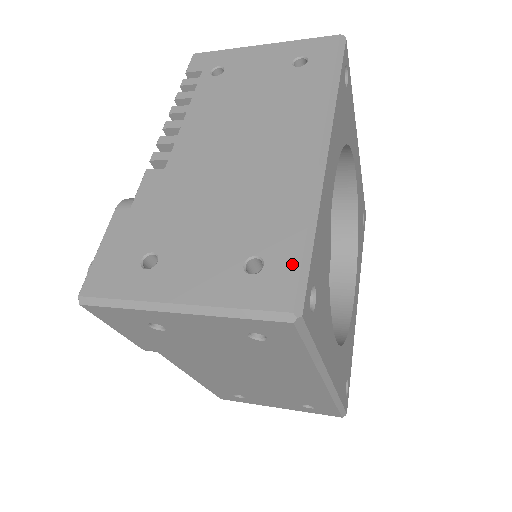
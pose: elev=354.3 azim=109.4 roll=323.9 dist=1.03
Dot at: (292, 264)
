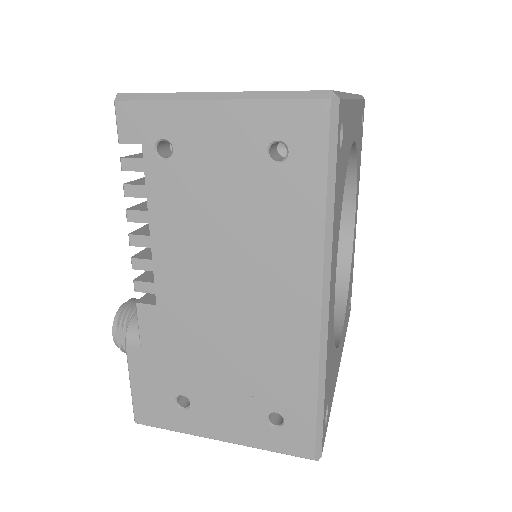
Dot at: (308, 424)
